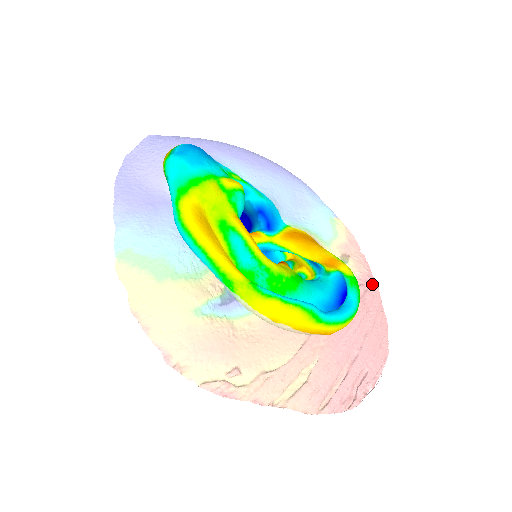
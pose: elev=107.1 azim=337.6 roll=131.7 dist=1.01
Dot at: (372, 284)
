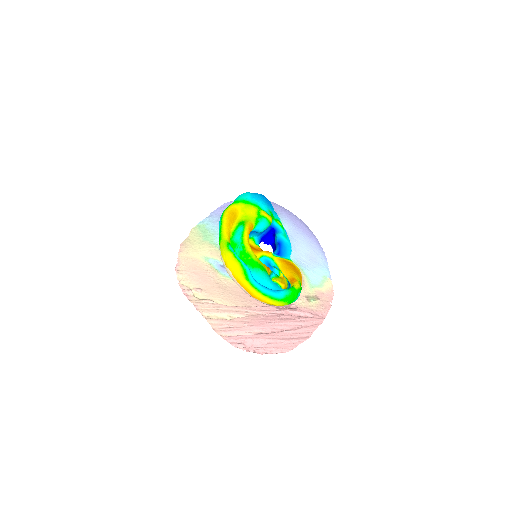
Dot at: (319, 318)
